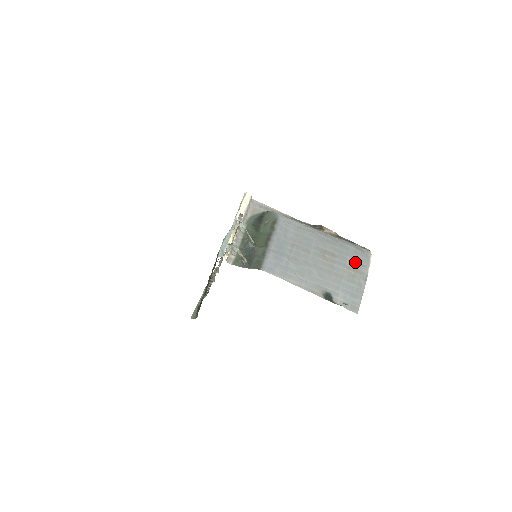
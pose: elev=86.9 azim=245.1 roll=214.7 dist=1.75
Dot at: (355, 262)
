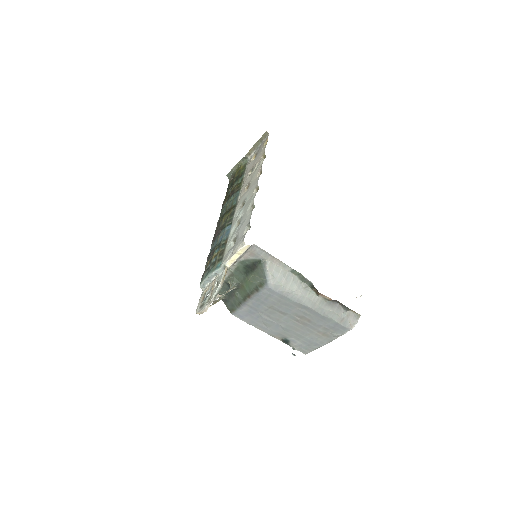
Dot at: (329, 330)
